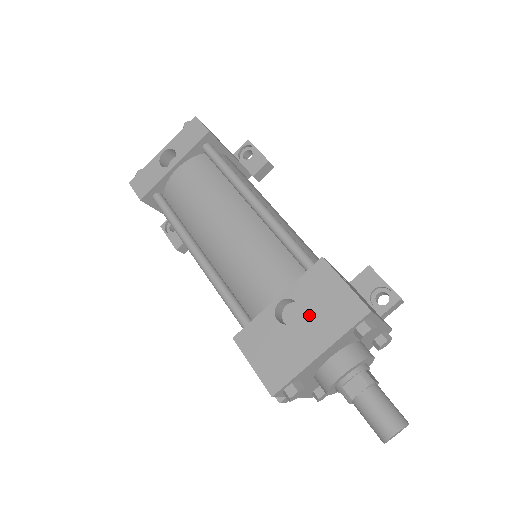
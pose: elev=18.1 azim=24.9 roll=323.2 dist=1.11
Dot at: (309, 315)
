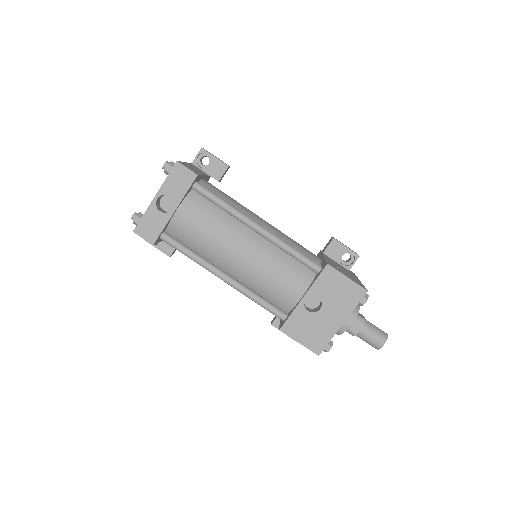
Dot at: (329, 303)
